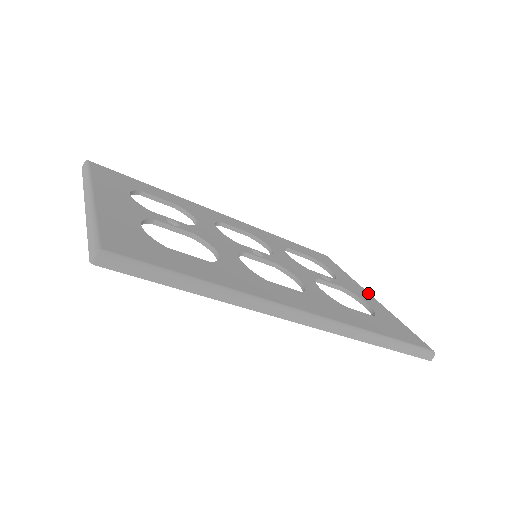
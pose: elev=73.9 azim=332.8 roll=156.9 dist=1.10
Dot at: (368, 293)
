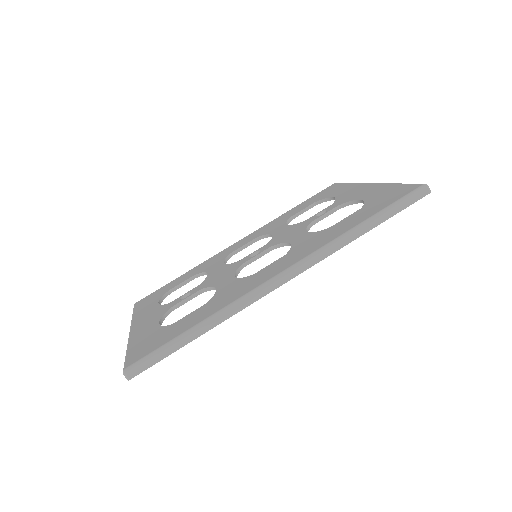
Dot at: (368, 184)
